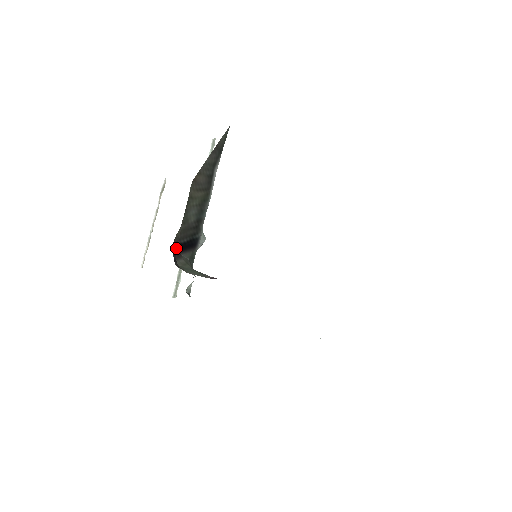
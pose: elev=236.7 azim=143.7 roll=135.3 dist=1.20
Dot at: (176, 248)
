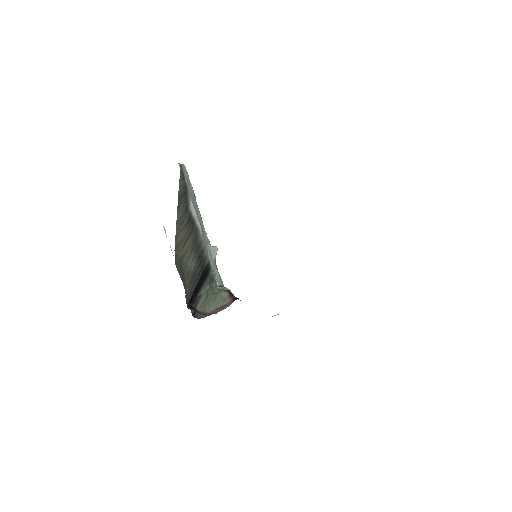
Dot at: (193, 296)
